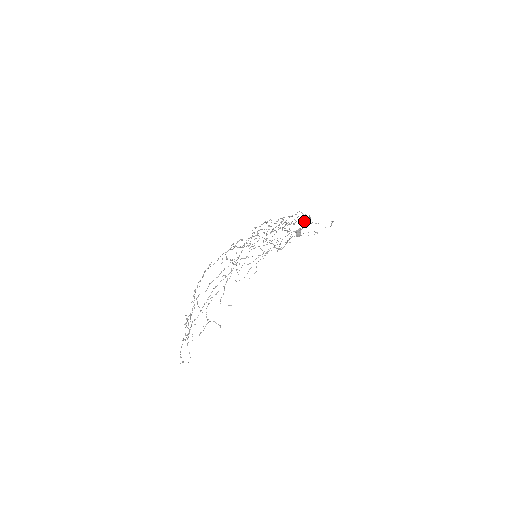
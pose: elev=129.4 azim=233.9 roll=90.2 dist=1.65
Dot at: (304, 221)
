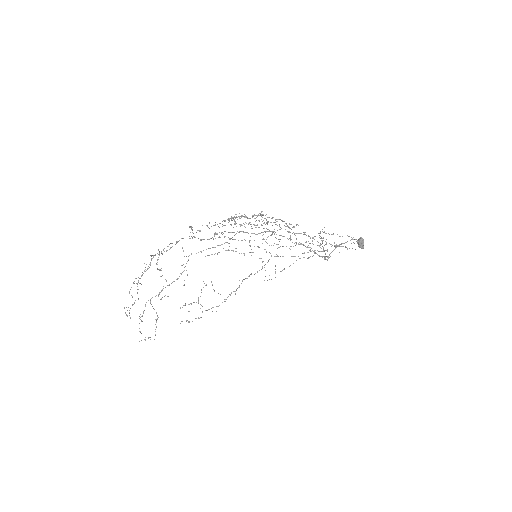
Dot at: (209, 223)
